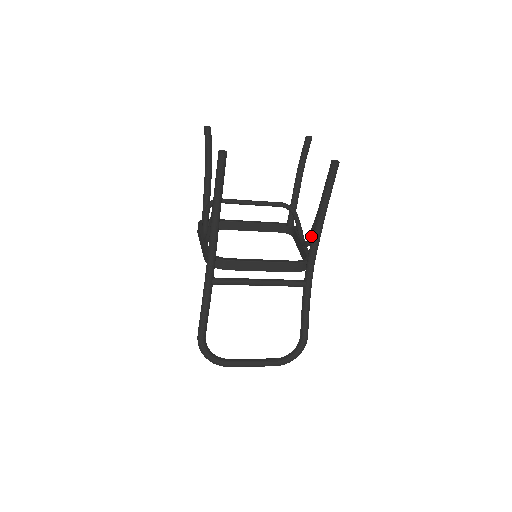
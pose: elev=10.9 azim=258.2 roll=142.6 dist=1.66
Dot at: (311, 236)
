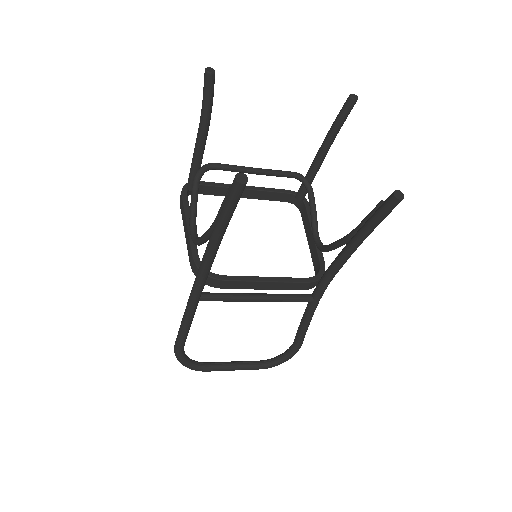
Dot at: (332, 249)
